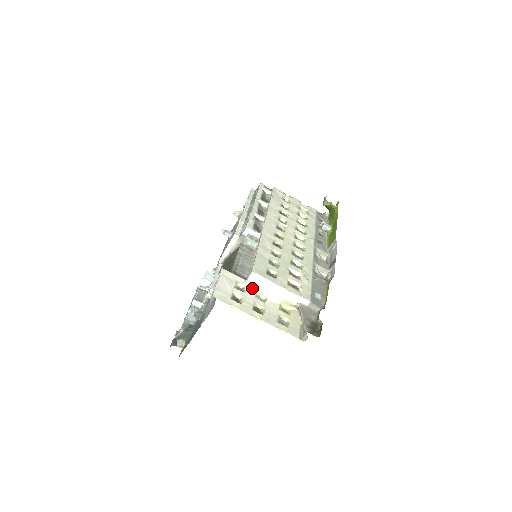
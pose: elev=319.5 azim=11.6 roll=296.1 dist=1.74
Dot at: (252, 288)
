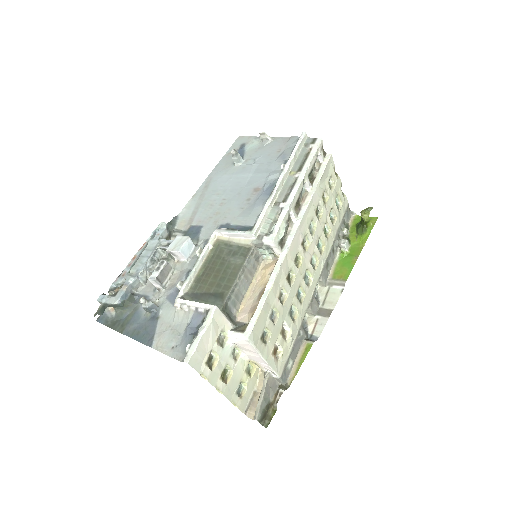
Dot at: (234, 343)
